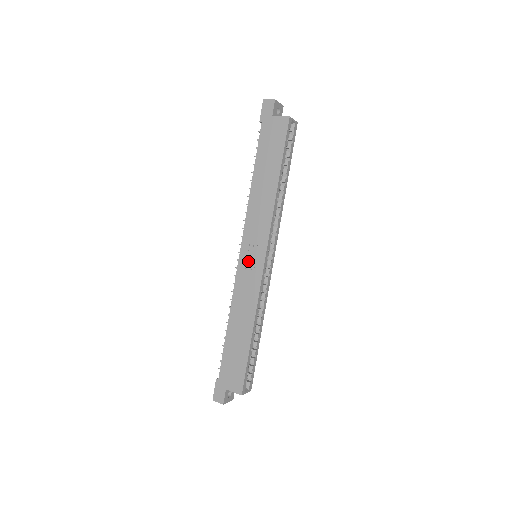
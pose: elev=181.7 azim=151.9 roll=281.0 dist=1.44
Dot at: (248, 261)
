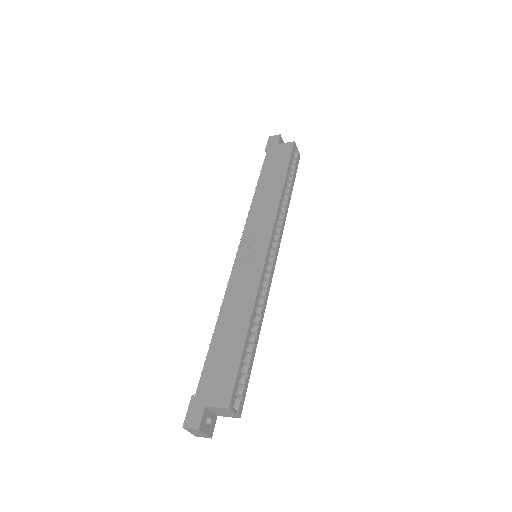
Dot at: (248, 255)
